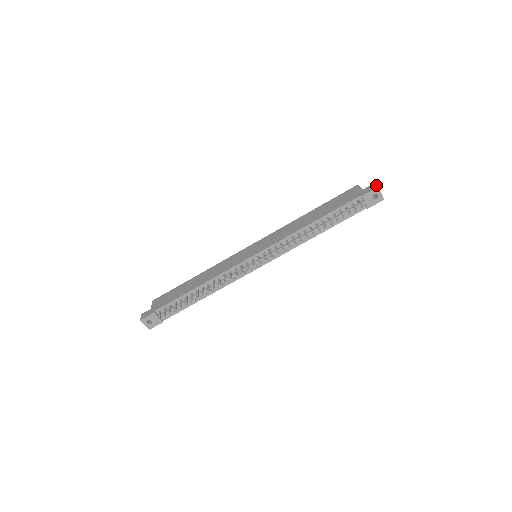
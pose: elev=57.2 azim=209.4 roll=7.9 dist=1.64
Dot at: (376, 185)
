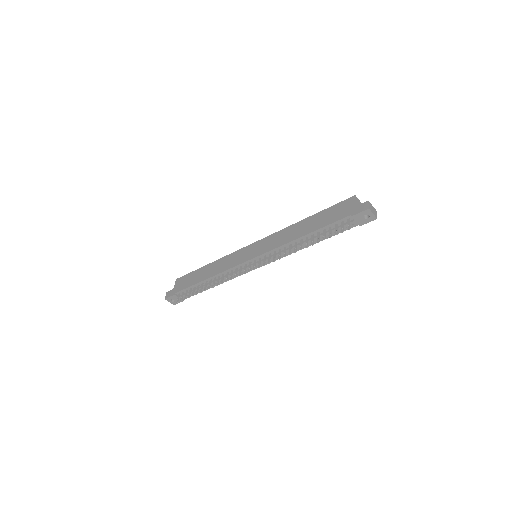
Dot at: (368, 205)
